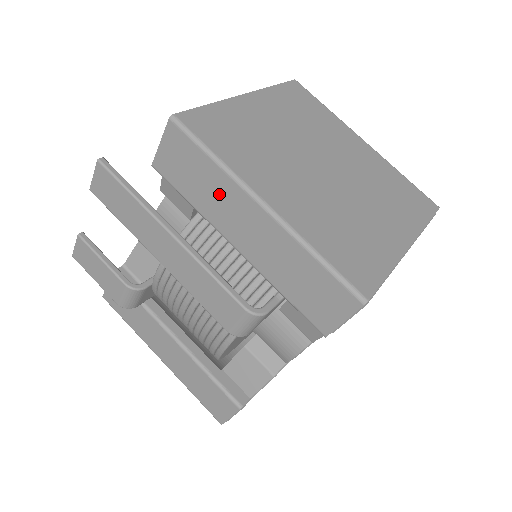
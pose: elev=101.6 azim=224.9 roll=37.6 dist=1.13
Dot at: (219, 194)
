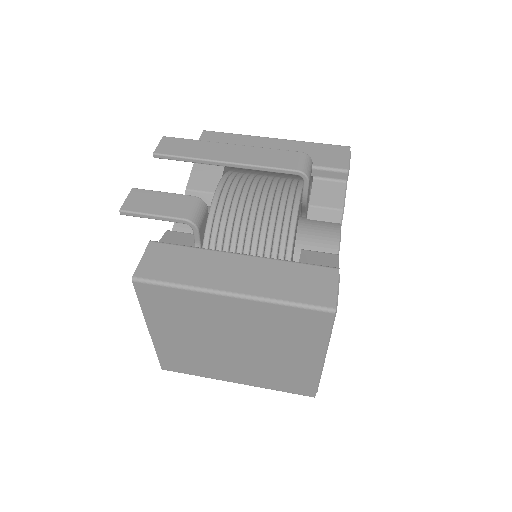
Dot at: (247, 144)
